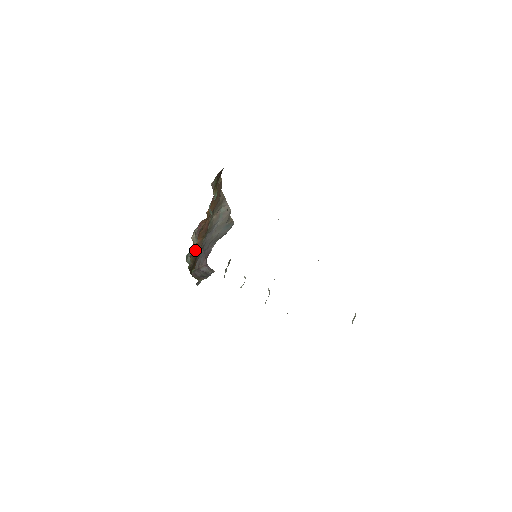
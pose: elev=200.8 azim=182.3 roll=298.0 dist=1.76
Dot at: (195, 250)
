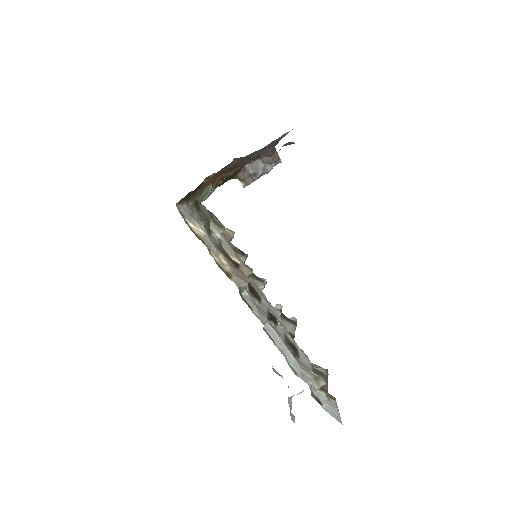
Dot at: (224, 176)
